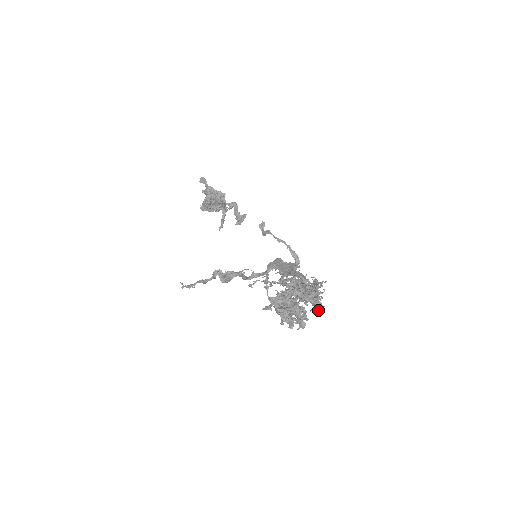
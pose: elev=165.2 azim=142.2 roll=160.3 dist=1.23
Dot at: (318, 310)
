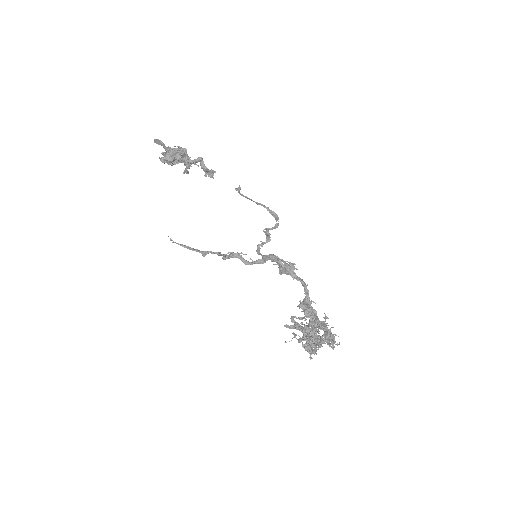
Dot at: (333, 347)
